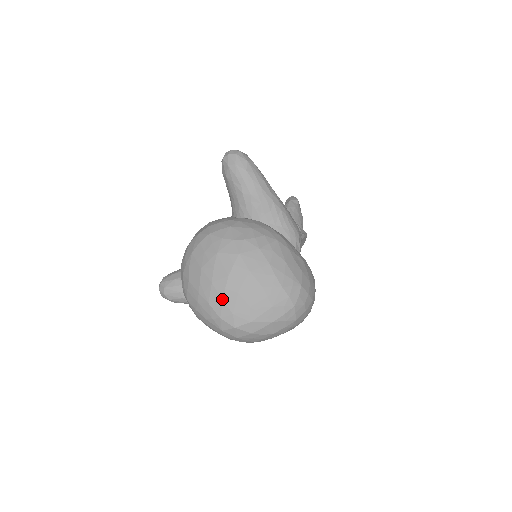
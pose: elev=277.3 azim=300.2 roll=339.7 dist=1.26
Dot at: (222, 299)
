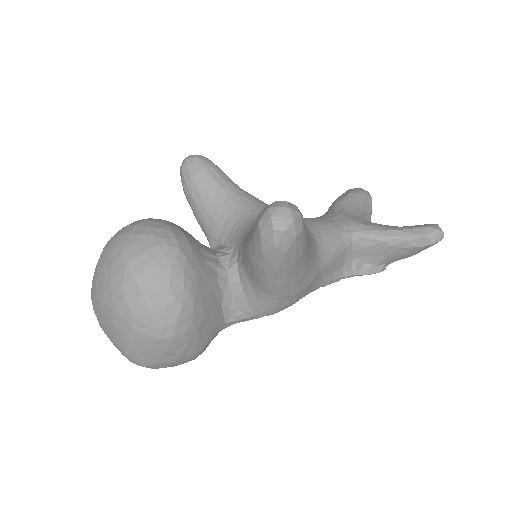
Dot at: (93, 298)
